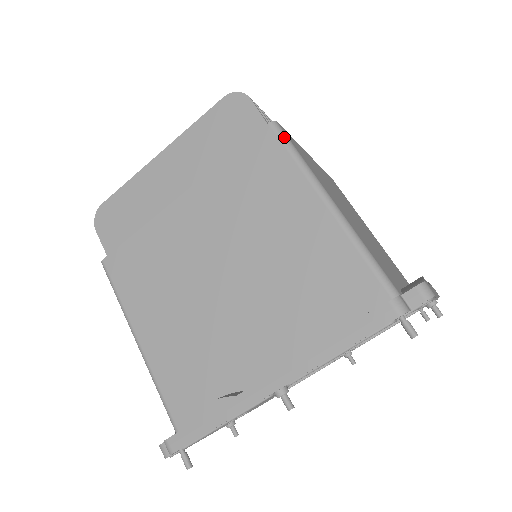
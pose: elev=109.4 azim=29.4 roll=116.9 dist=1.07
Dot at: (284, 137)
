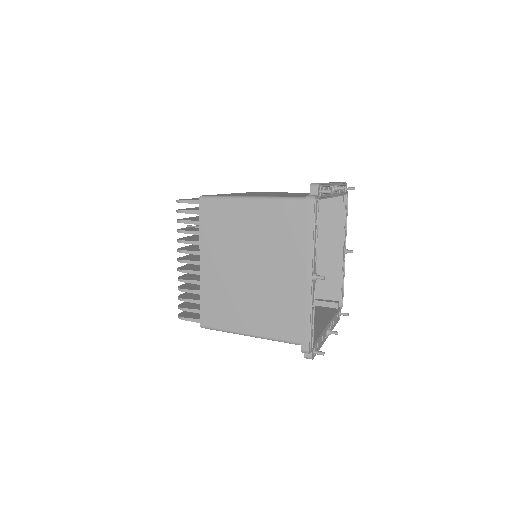
Dot at: occluded
